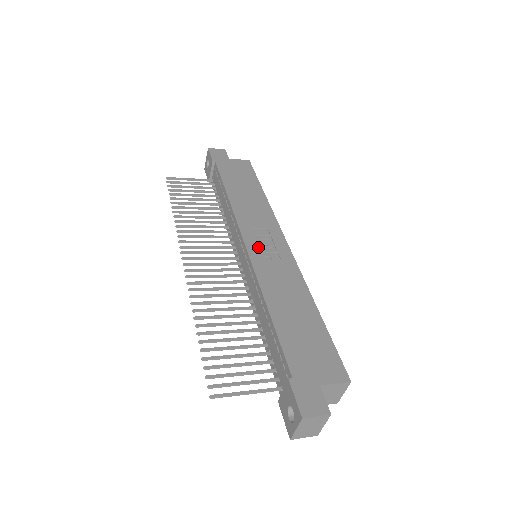
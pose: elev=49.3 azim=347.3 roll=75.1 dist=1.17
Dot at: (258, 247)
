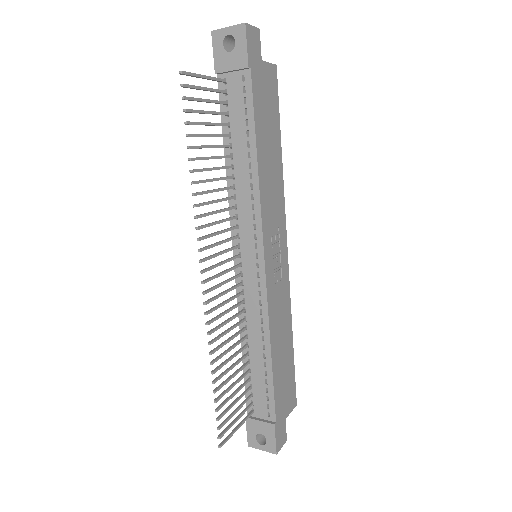
Dot at: (272, 265)
